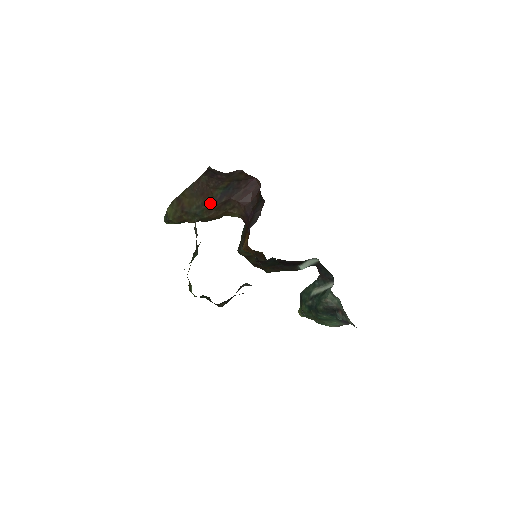
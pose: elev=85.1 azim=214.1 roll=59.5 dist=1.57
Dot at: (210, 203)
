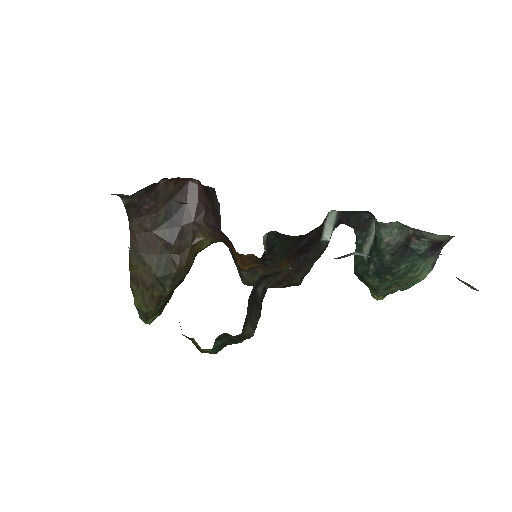
Dot at: (166, 250)
